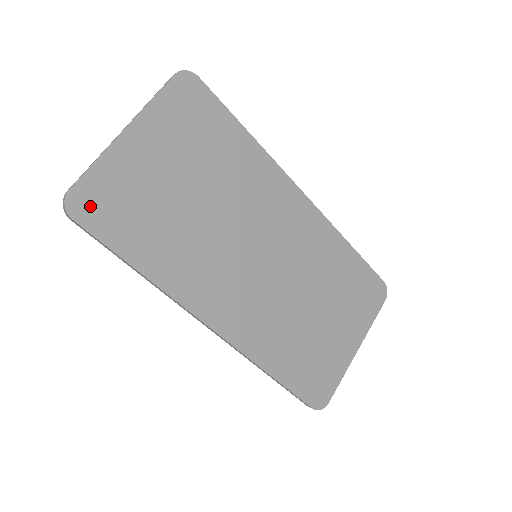
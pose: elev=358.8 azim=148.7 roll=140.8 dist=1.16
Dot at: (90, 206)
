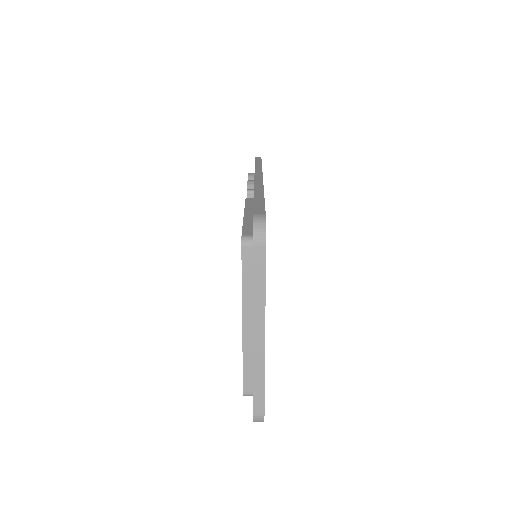
Dot at: occluded
